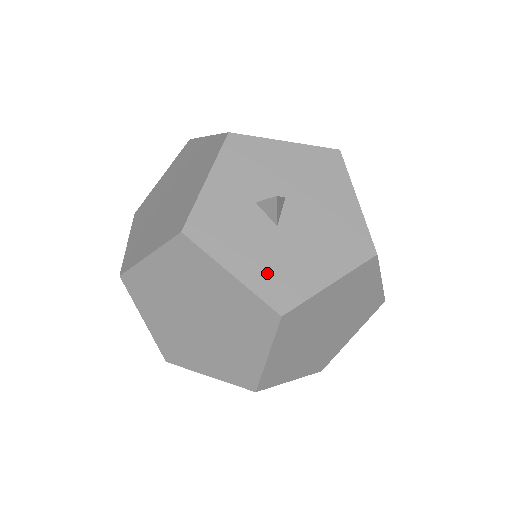
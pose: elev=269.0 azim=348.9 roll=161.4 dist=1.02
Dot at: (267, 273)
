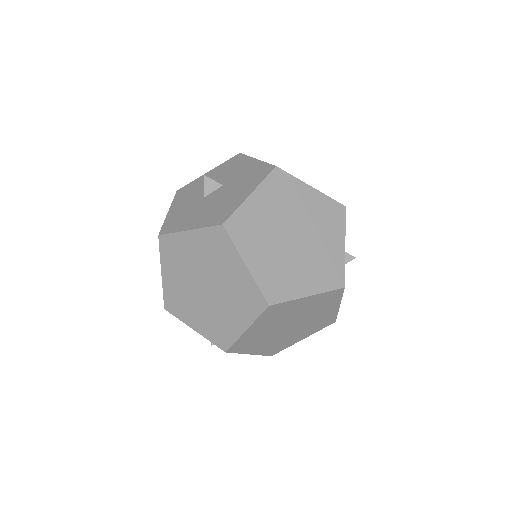
Dot at: (177, 216)
